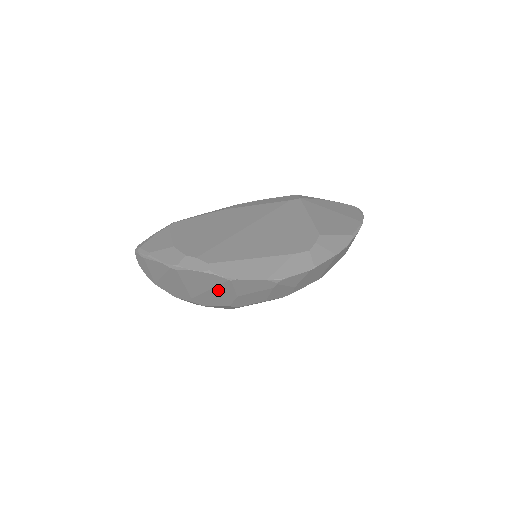
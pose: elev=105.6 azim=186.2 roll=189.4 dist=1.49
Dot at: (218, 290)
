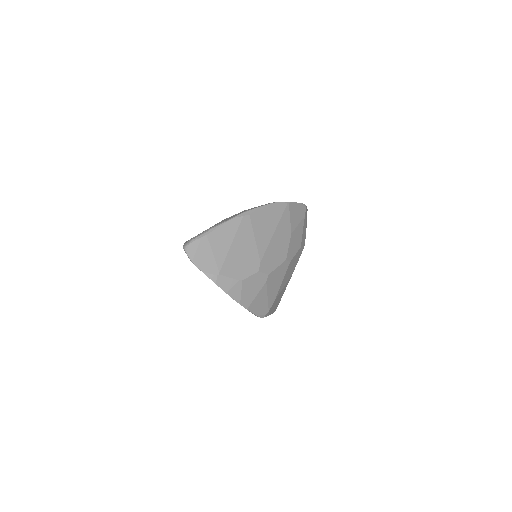
Dot at: (280, 228)
